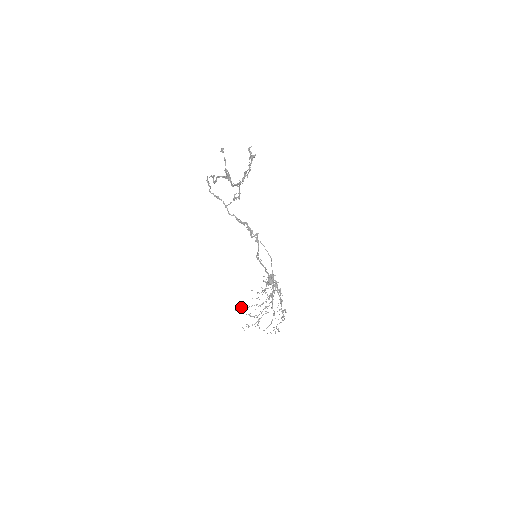
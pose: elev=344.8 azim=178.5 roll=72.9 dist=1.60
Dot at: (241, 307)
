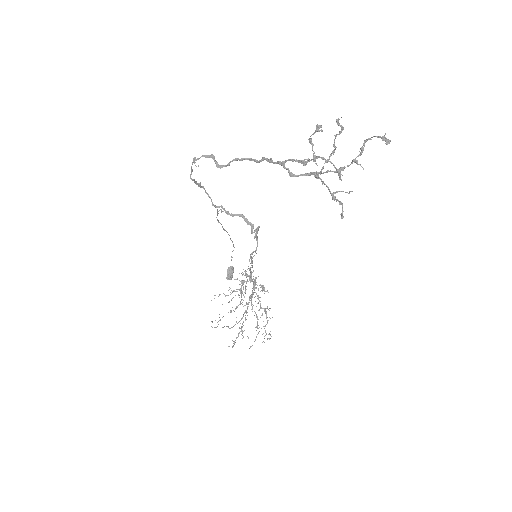
Dot at: occluded
